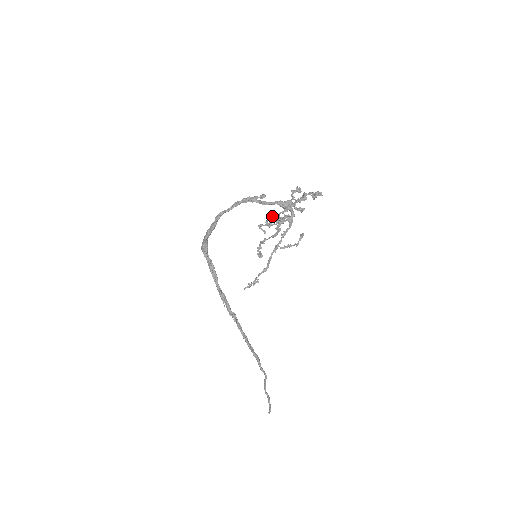
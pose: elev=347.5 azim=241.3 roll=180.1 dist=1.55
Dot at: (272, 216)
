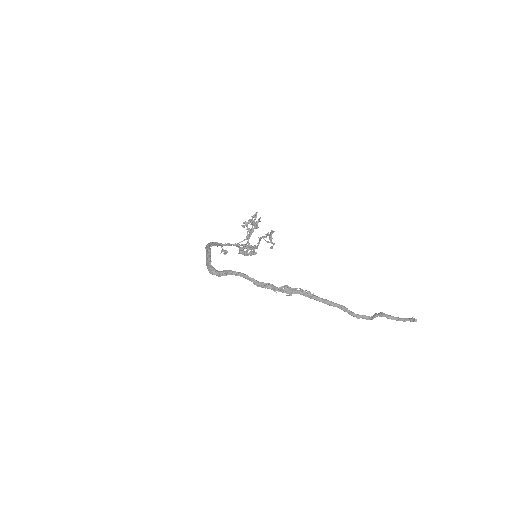
Dot at: occluded
